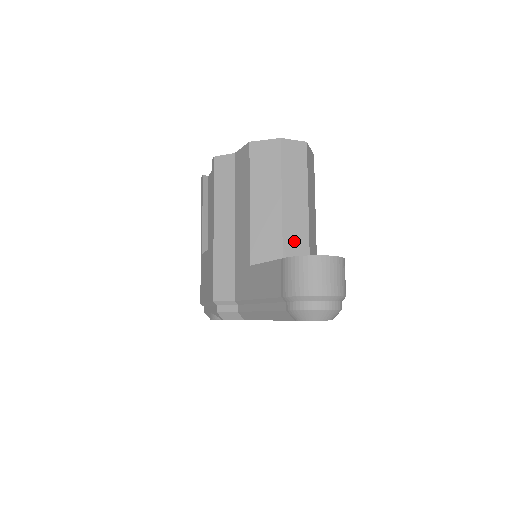
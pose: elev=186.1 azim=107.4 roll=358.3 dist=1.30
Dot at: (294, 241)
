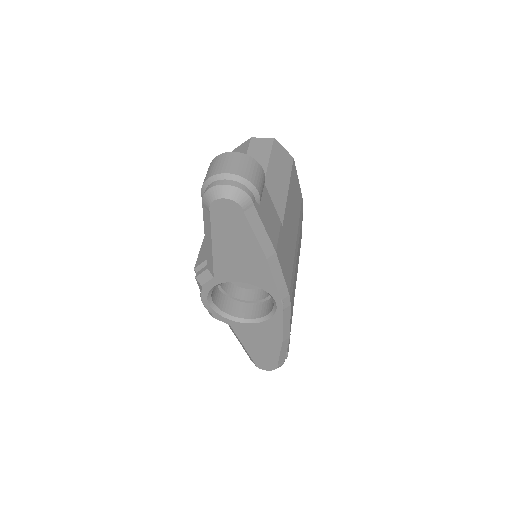
Dot at: occluded
